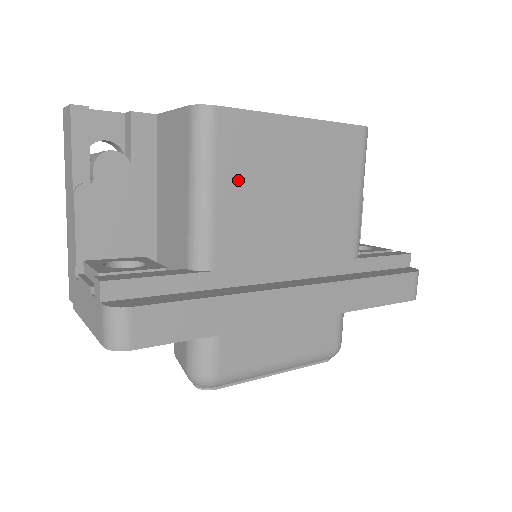
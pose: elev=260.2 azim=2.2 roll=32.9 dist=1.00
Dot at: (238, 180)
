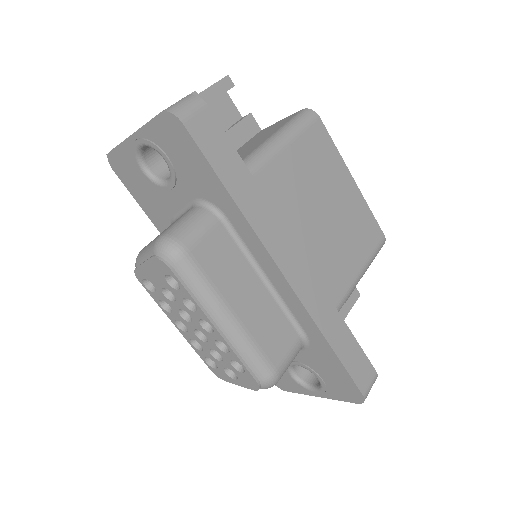
Dot at: (304, 159)
